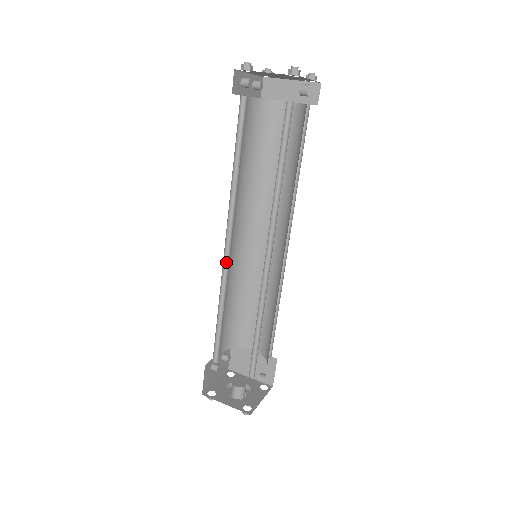
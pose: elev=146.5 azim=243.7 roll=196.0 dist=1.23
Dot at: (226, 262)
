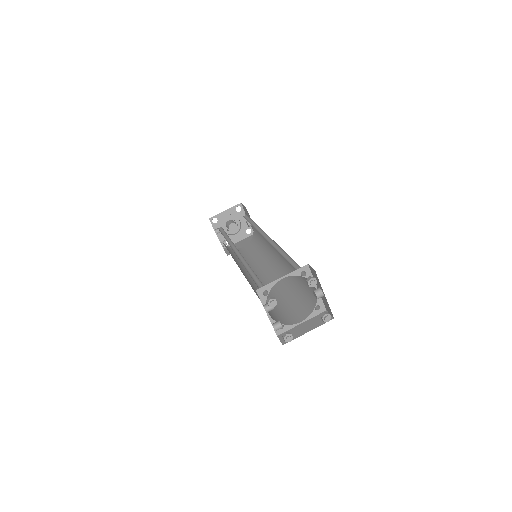
Dot at: occluded
